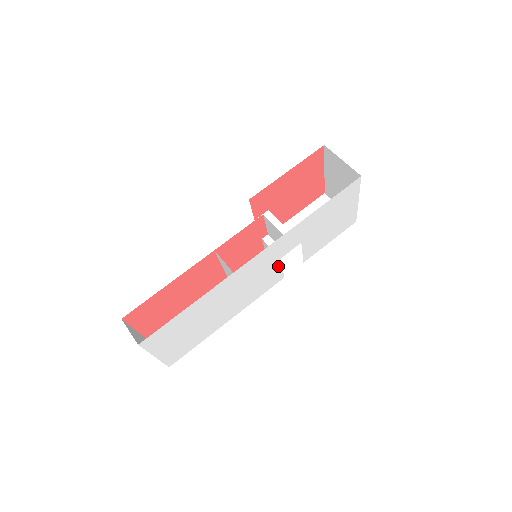
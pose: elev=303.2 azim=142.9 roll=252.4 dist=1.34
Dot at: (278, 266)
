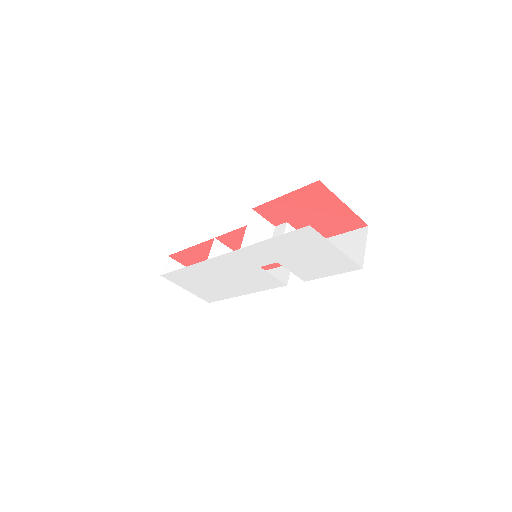
Dot at: (265, 272)
